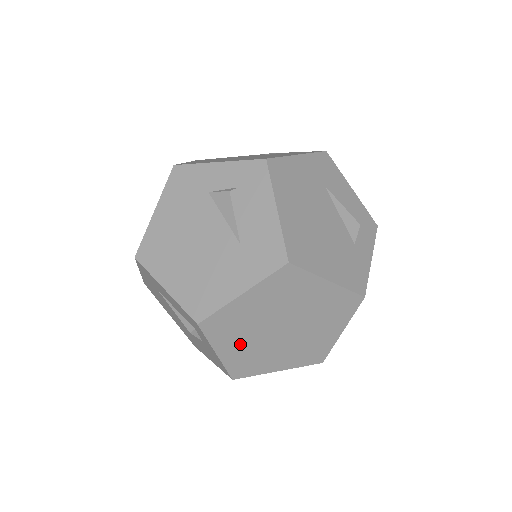
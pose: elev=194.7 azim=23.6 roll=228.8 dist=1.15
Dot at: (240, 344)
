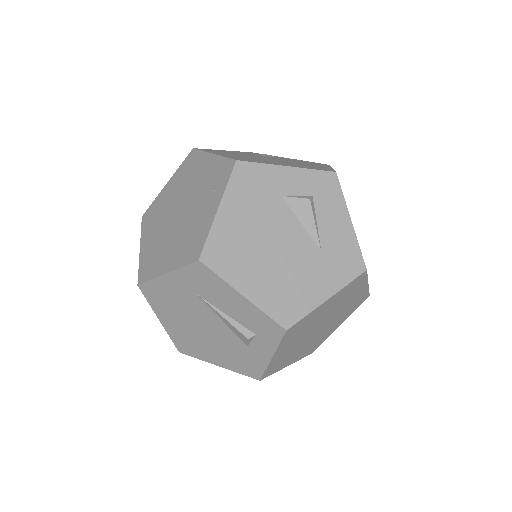
Dot at: (291, 345)
